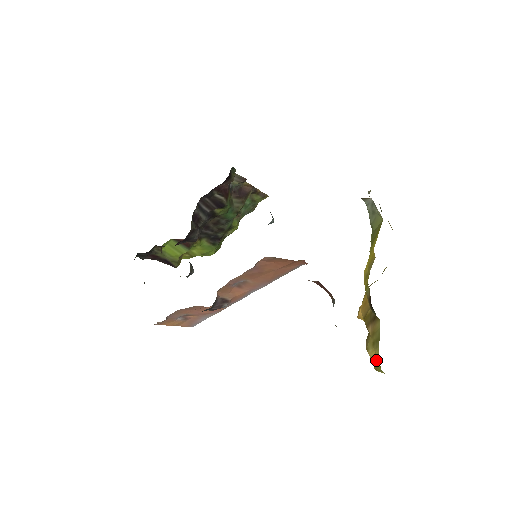
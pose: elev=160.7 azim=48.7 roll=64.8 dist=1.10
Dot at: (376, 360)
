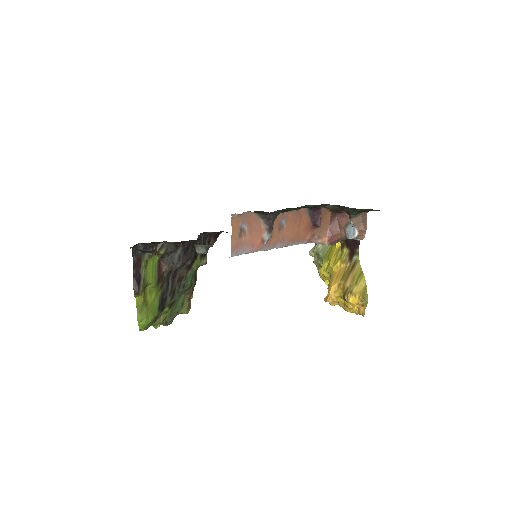
Dot at: (362, 288)
